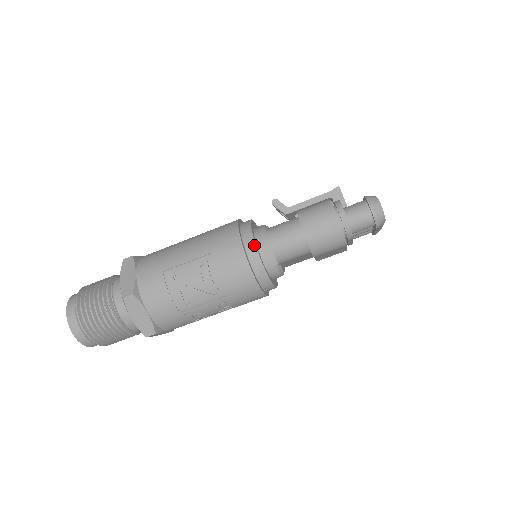
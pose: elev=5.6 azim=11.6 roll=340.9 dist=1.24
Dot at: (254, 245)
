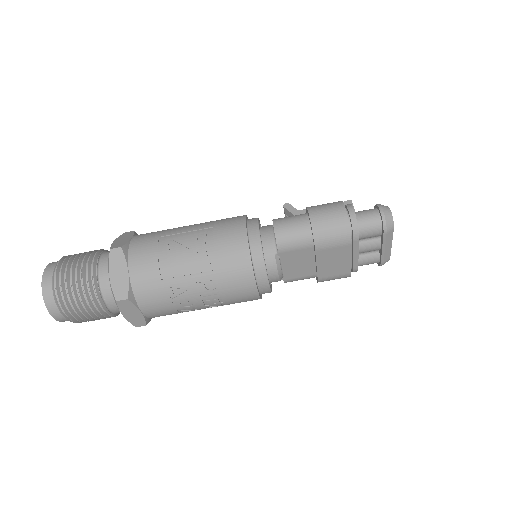
Dot at: (257, 226)
